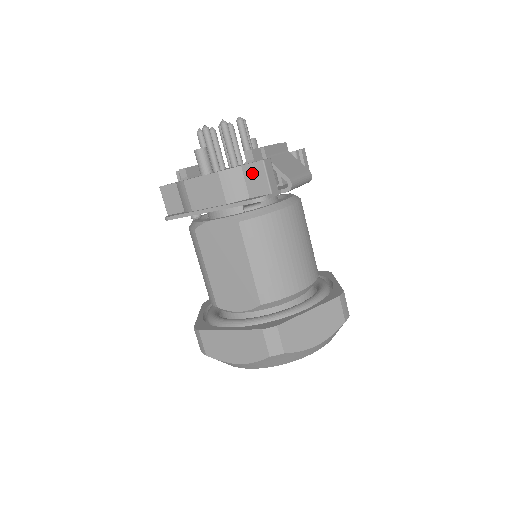
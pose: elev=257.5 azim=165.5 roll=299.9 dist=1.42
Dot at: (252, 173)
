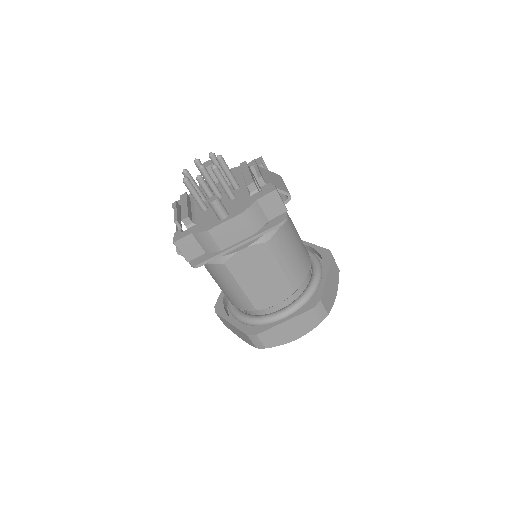
Dot at: (268, 202)
